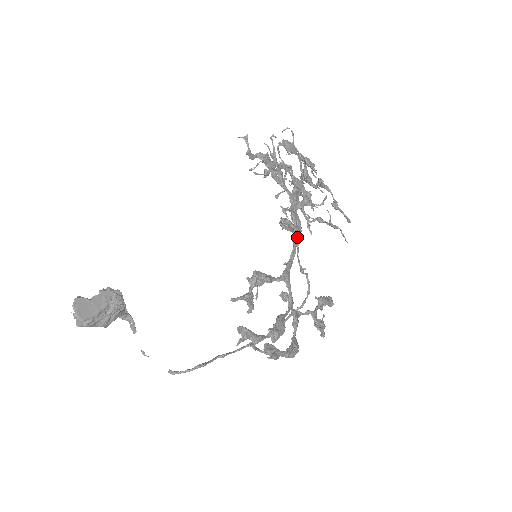
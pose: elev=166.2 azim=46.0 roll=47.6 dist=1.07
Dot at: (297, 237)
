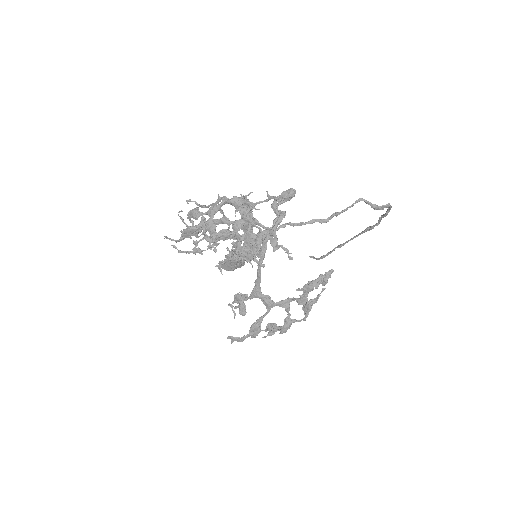
Dot at: (263, 250)
